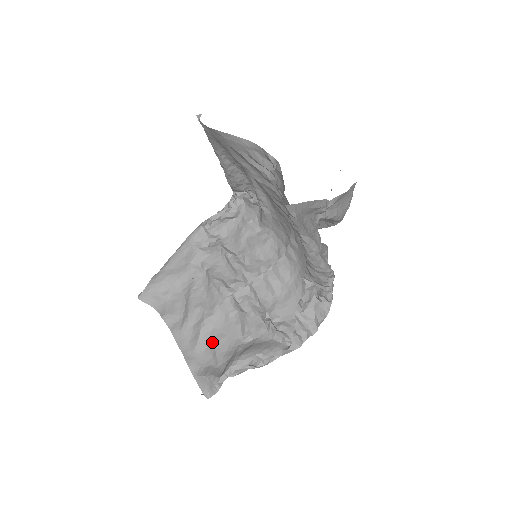
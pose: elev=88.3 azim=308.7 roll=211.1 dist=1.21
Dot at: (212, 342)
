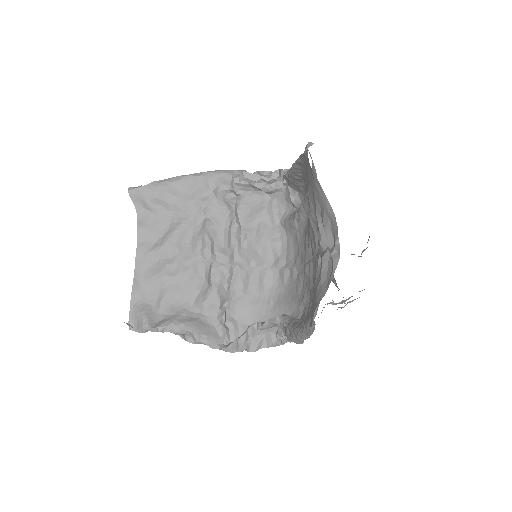
Dot at: (166, 286)
